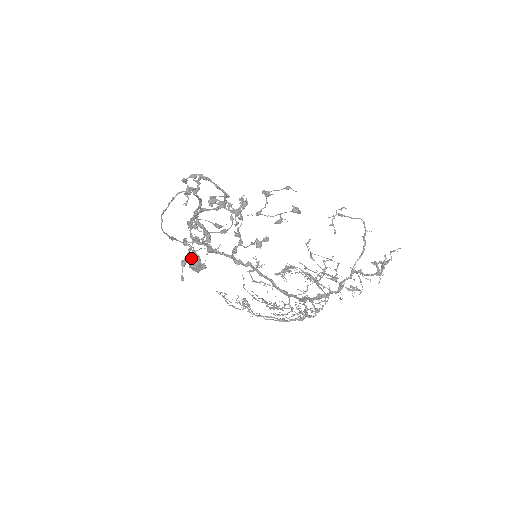
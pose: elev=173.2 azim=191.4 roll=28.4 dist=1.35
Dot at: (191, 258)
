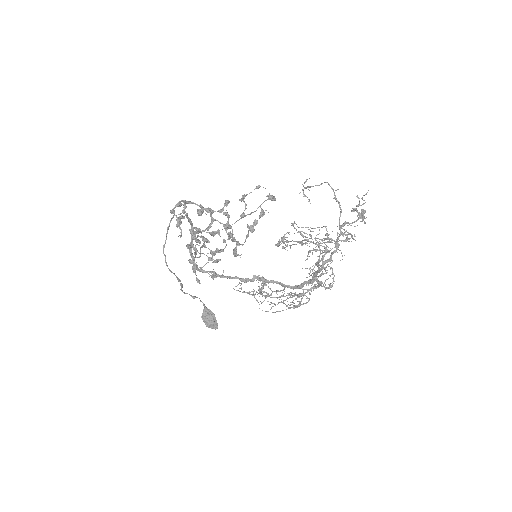
Dot at: (205, 314)
